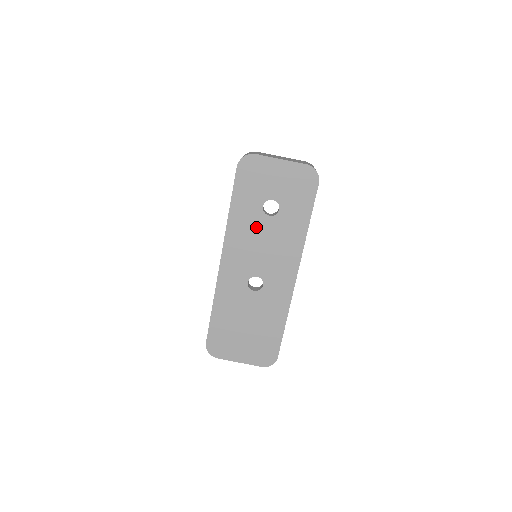
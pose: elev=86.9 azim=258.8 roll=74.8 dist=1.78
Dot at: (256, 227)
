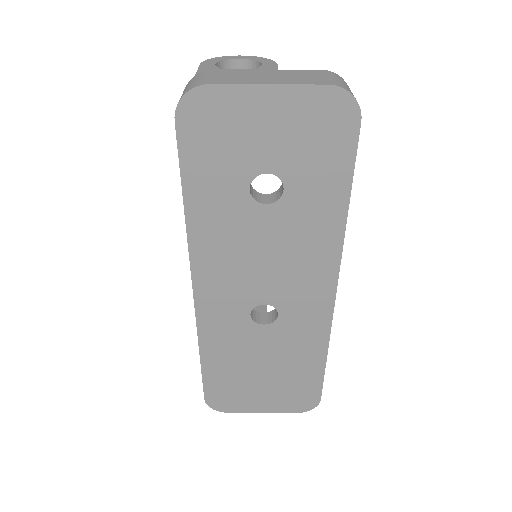
Dot at: (244, 228)
